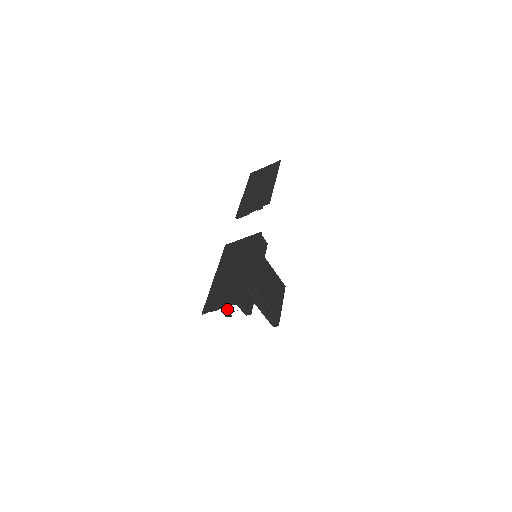
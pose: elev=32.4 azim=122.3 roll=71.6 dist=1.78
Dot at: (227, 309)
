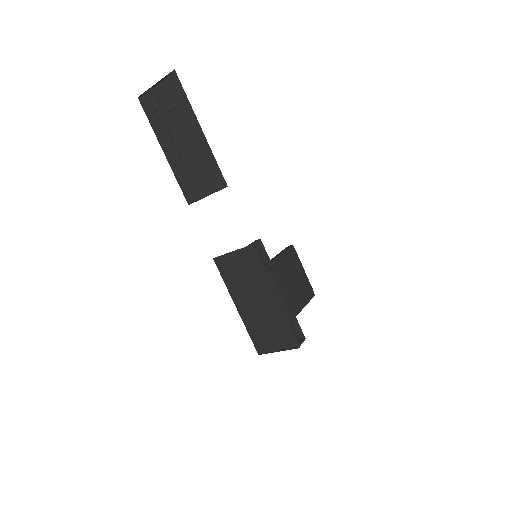
Dot at: occluded
